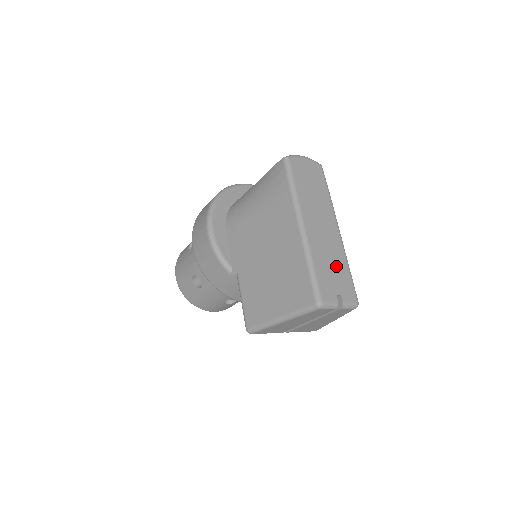
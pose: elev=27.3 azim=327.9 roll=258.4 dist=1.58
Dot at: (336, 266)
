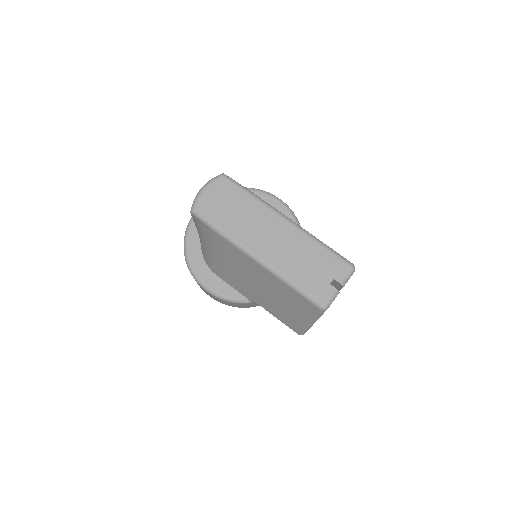
Dot at: (310, 258)
